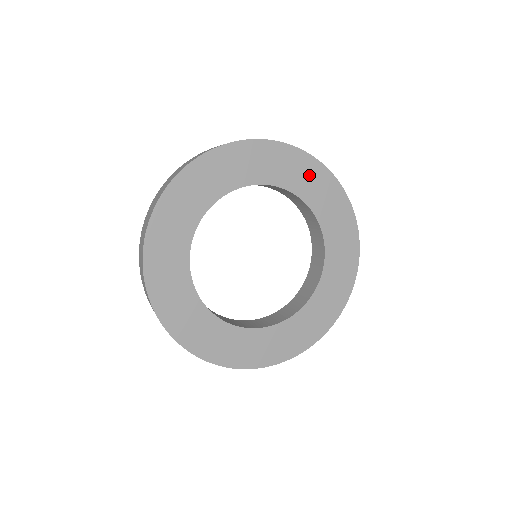
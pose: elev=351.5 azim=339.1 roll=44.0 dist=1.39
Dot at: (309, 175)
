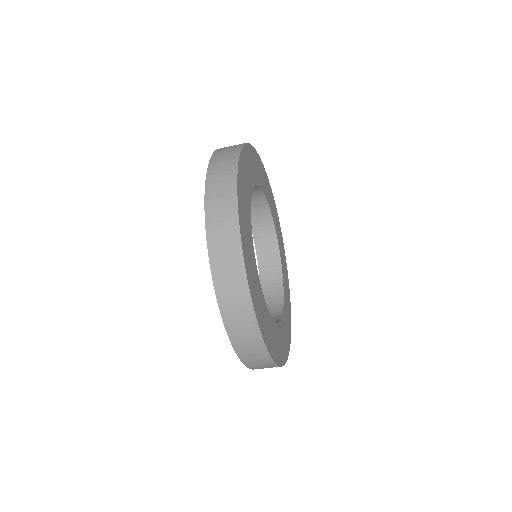
Dot at: (283, 257)
